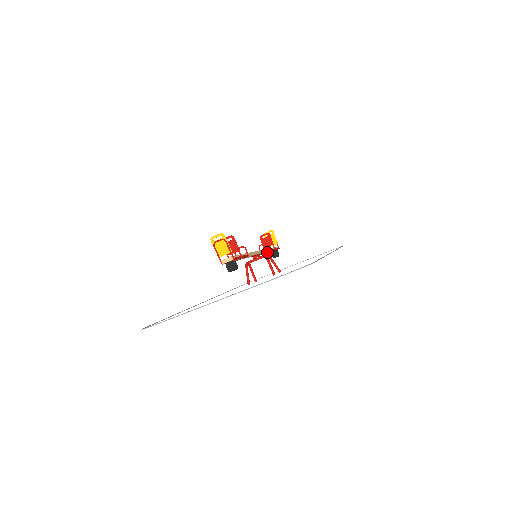
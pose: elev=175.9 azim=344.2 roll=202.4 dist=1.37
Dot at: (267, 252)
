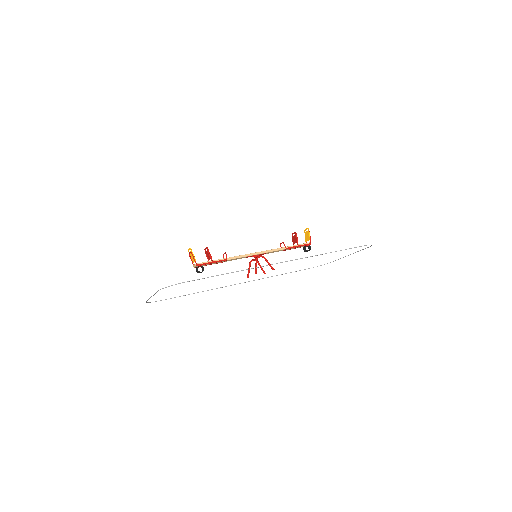
Dot at: (290, 249)
